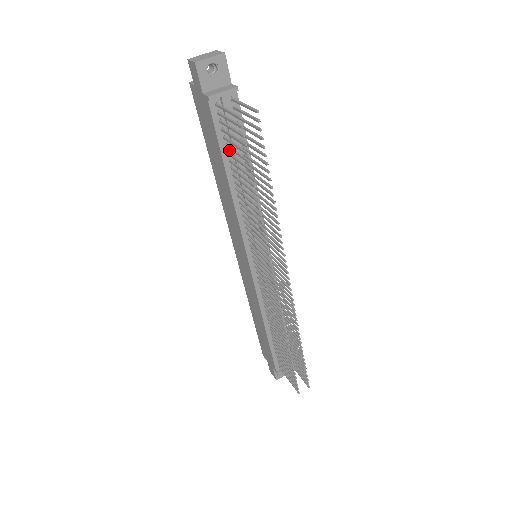
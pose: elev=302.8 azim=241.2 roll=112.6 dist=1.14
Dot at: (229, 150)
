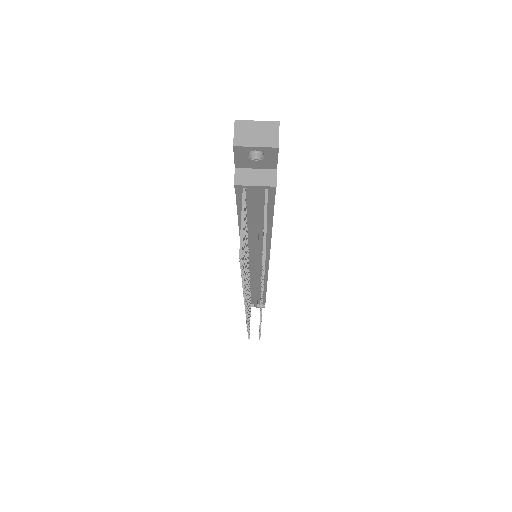
Dot at: (248, 213)
